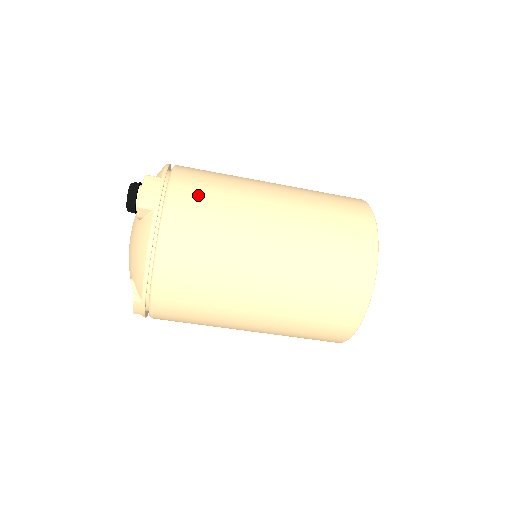
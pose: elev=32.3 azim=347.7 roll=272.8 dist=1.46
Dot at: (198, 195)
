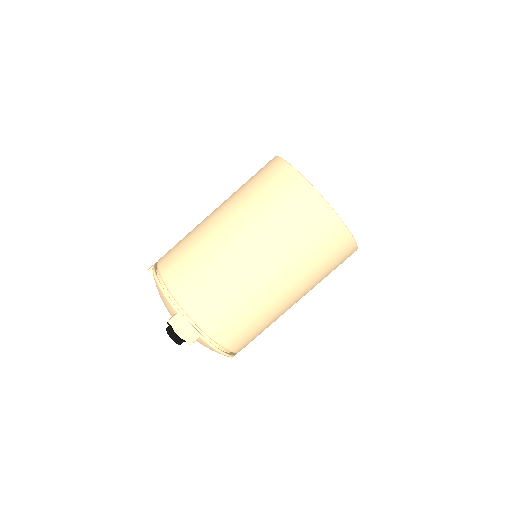
Dot at: (209, 303)
